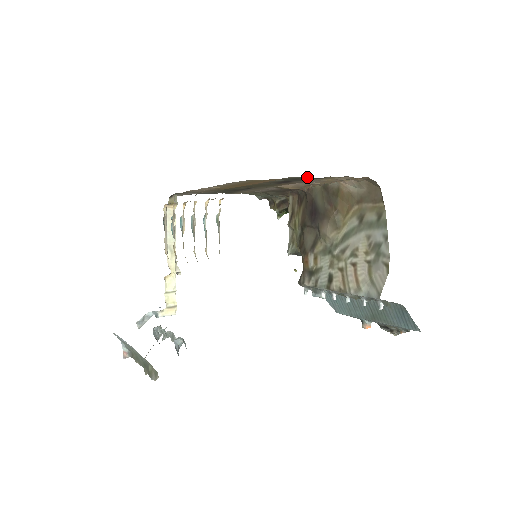
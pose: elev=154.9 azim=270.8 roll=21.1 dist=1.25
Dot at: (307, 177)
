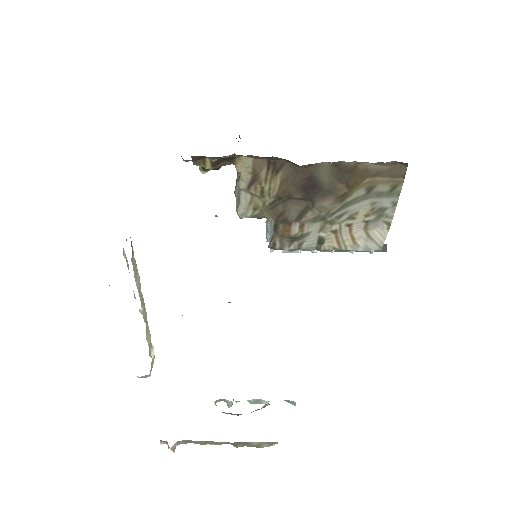
Dot at: occluded
